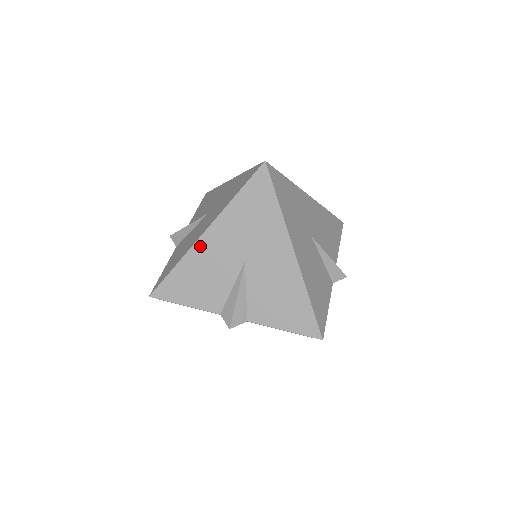
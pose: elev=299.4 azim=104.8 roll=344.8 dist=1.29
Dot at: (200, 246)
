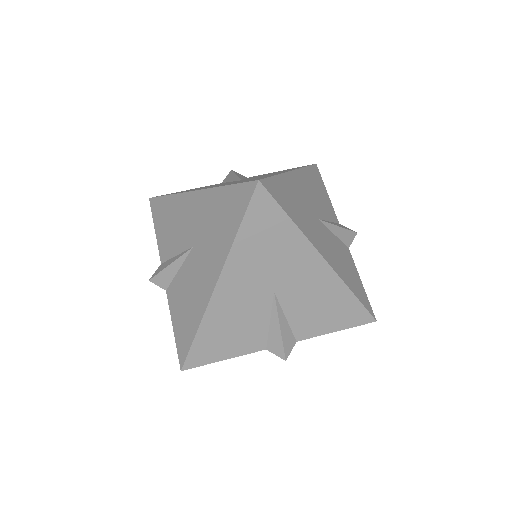
Dot at: (217, 300)
